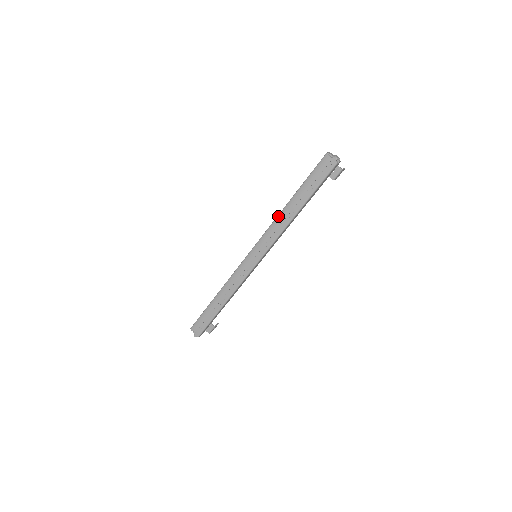
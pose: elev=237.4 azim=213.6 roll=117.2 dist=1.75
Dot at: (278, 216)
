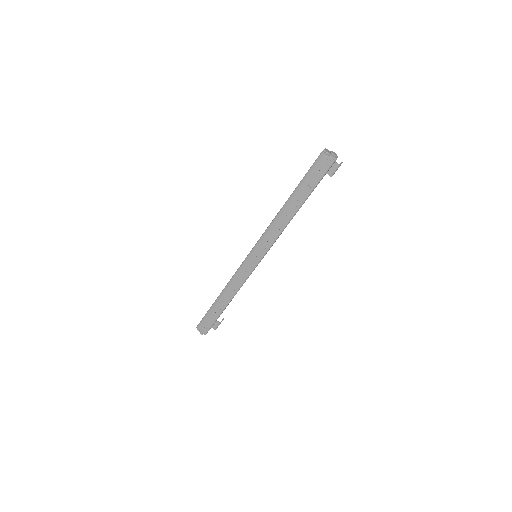
Dot at: (276, 217)
